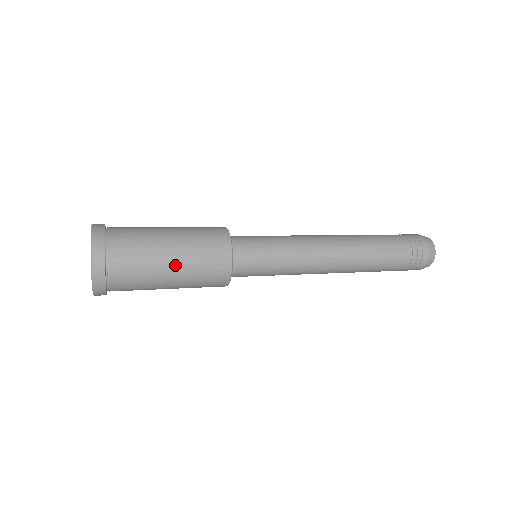
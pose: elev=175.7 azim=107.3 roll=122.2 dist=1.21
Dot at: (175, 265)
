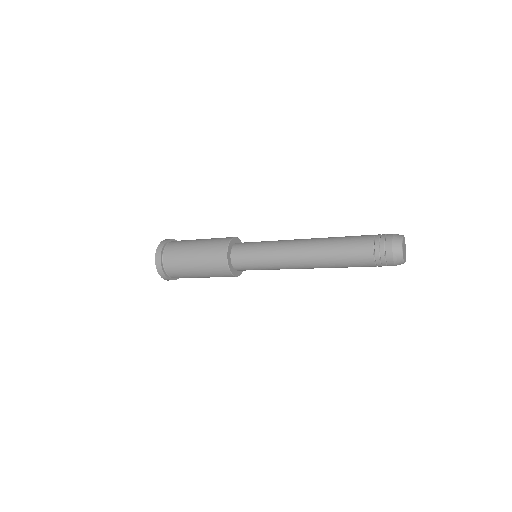
Dot at: (195, 254)
